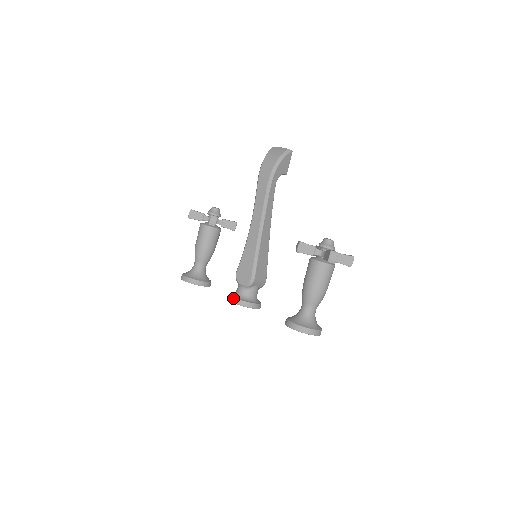
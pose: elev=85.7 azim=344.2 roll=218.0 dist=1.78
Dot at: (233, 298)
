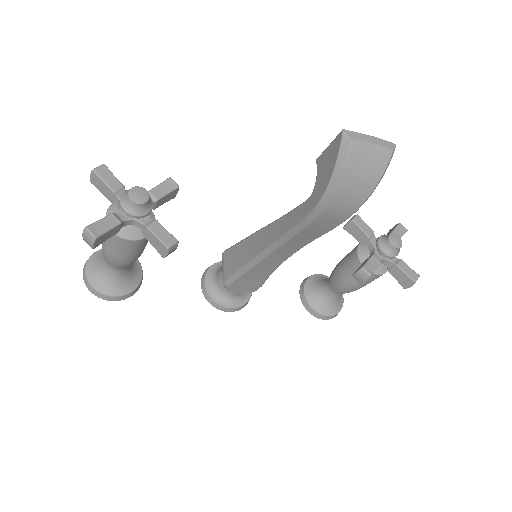
Dot at: (227, 309)
